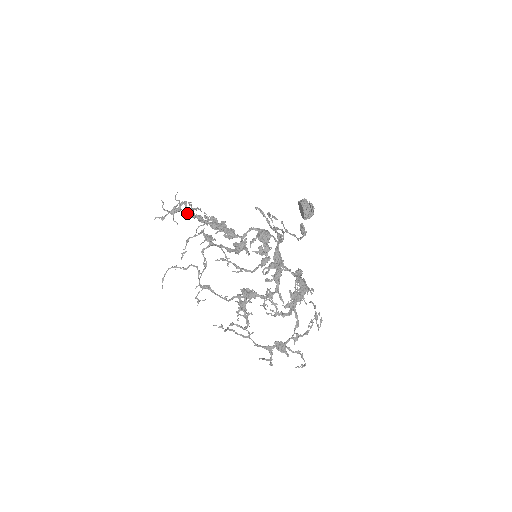
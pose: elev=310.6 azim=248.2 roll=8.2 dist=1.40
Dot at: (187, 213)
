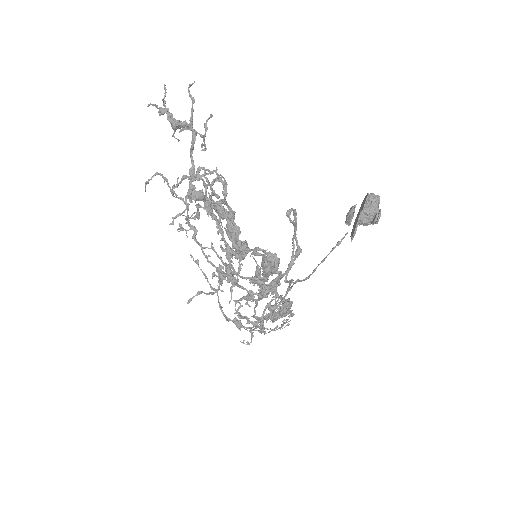
Dot at: (191, 158)
